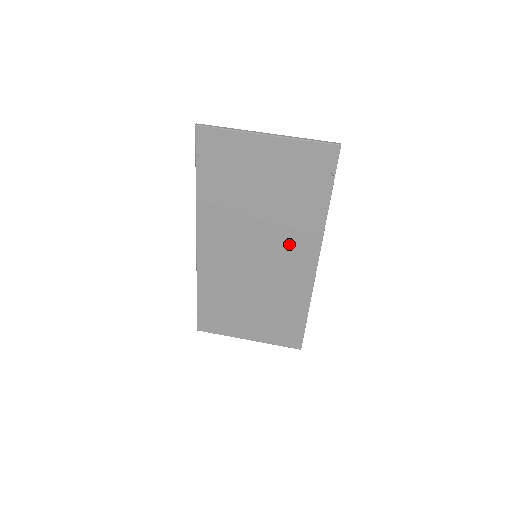
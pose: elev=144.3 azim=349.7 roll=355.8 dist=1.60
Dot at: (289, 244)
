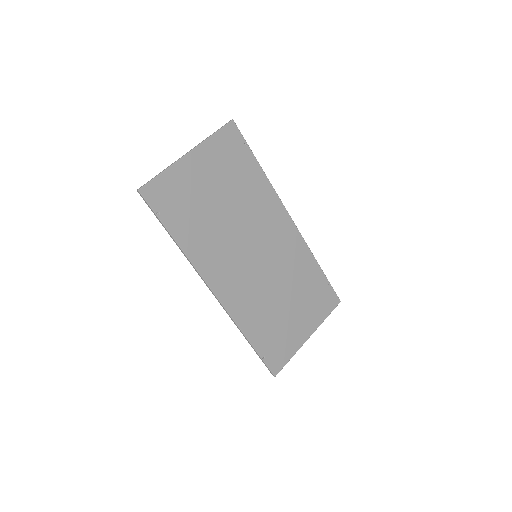
Dot at: (265, 222)
